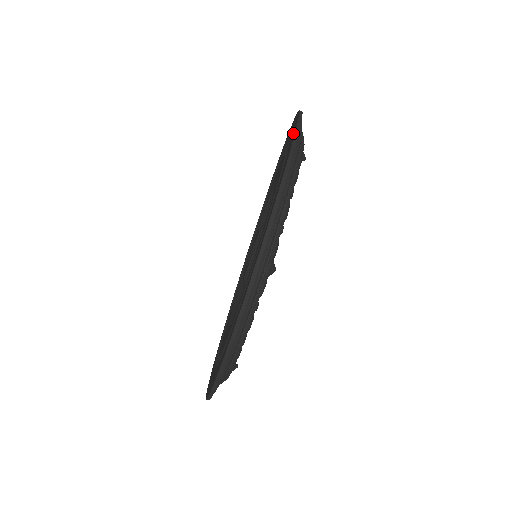
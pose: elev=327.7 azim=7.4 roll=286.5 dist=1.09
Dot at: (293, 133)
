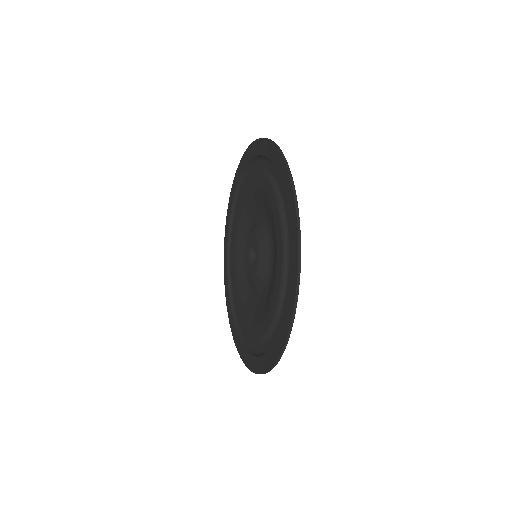
Dot at: (269, 150)
